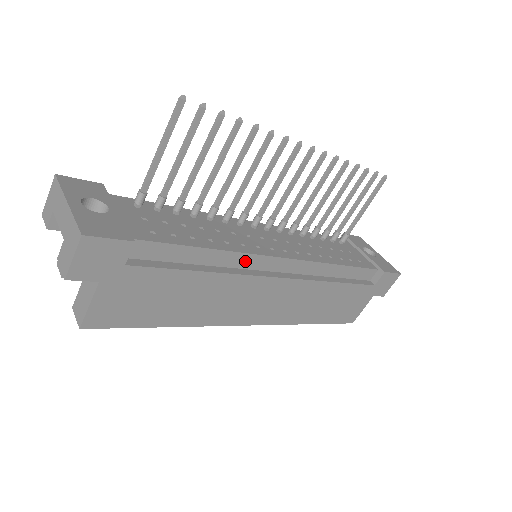
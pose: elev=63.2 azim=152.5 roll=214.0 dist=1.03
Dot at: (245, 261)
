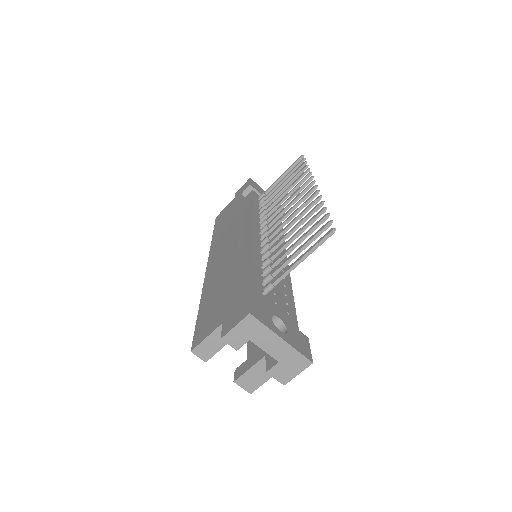
Dot at: occluded
